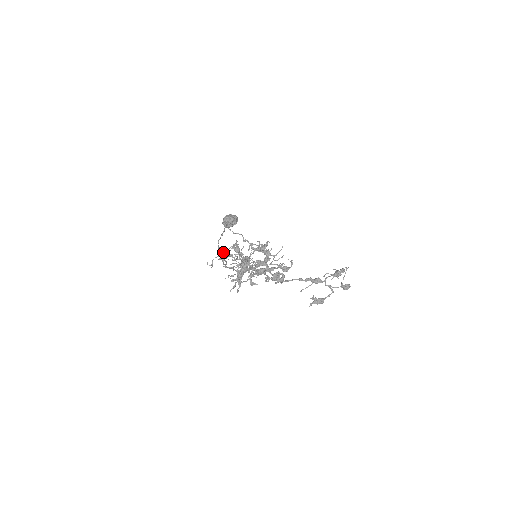
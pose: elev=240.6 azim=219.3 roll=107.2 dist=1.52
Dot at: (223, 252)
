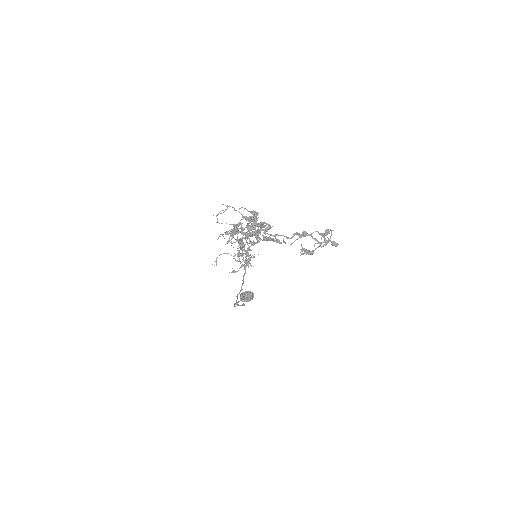
Dot at: (222, 235)
